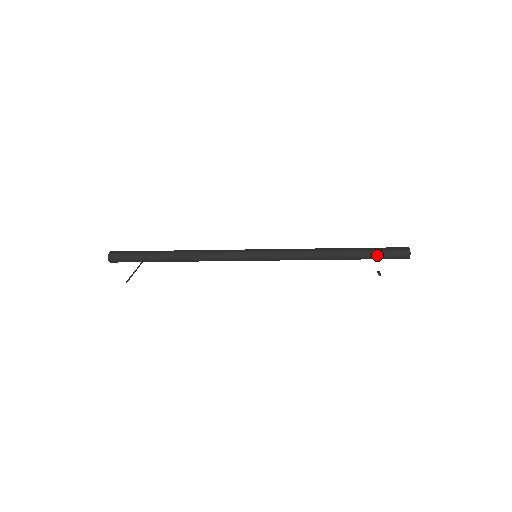
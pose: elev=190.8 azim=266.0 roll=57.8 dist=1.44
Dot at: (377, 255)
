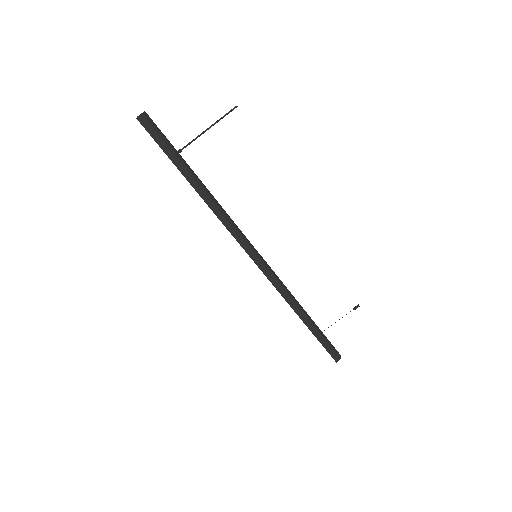
Dot at: (325, 336)
